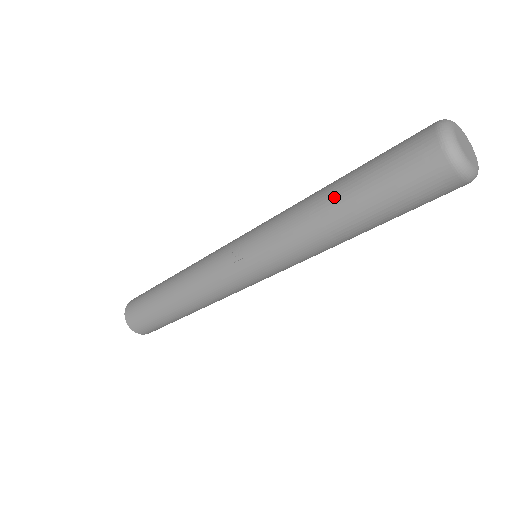
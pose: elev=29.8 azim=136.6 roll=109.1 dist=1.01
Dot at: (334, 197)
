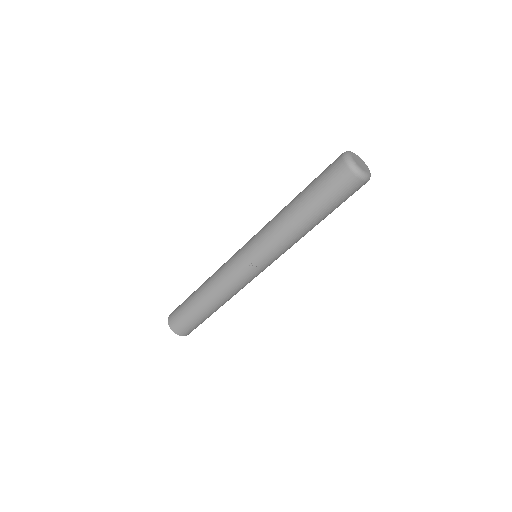
Dot at: (304, 215)
